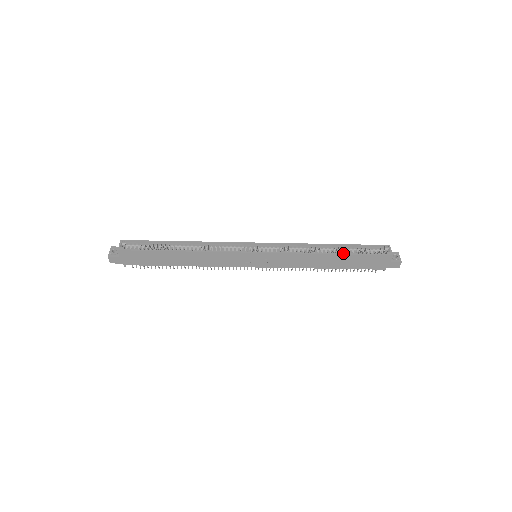
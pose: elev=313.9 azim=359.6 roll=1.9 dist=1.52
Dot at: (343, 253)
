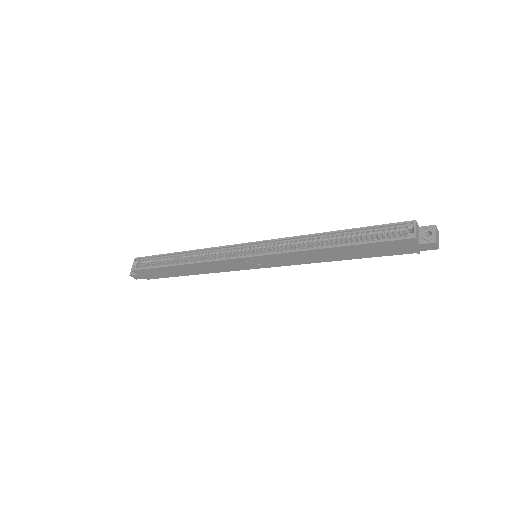
Dot at: (346, 244)
